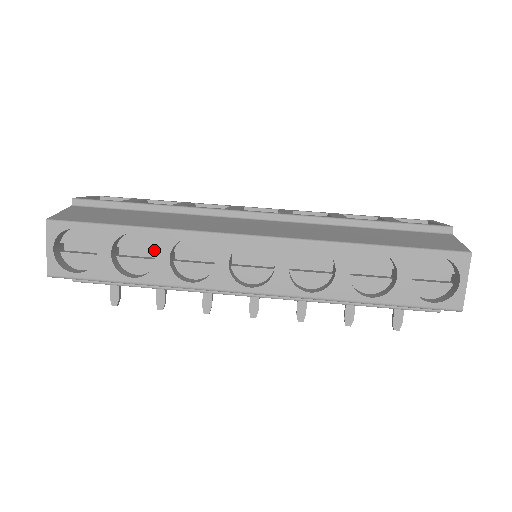
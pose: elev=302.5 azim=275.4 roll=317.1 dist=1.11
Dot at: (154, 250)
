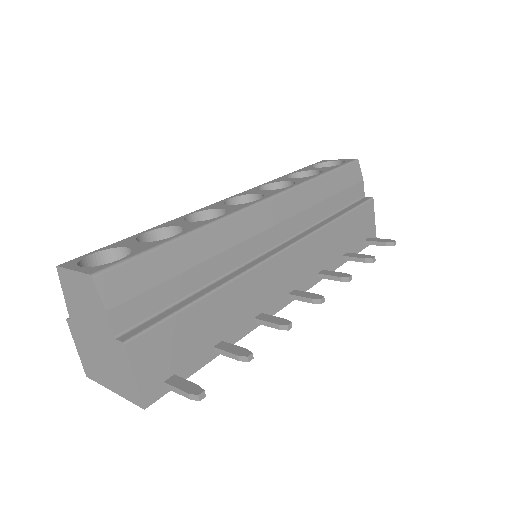
Dot at: occluded
